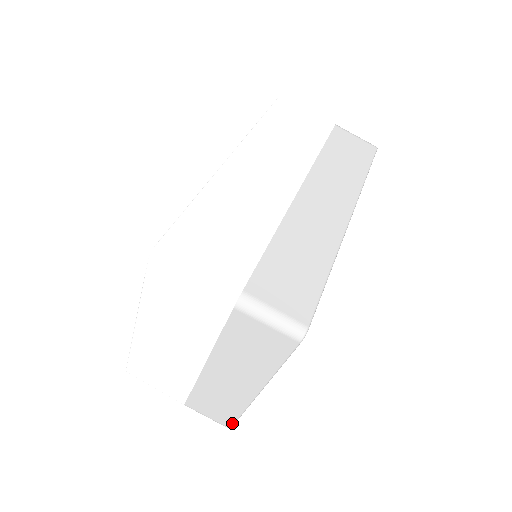
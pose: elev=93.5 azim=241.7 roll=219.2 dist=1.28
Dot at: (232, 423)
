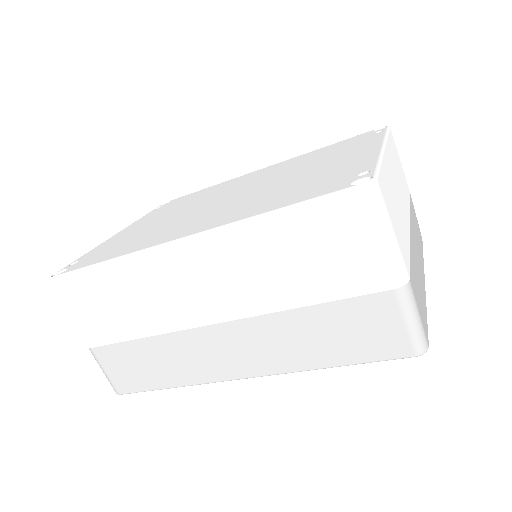
Dot at: occluded
